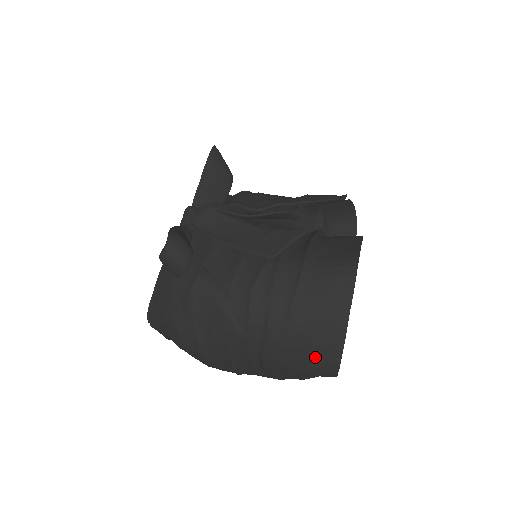
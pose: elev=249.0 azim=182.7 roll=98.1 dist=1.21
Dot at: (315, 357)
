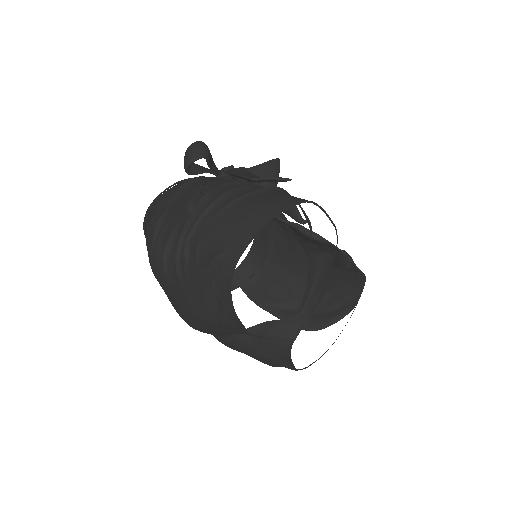
Dot at: (224, 244)
